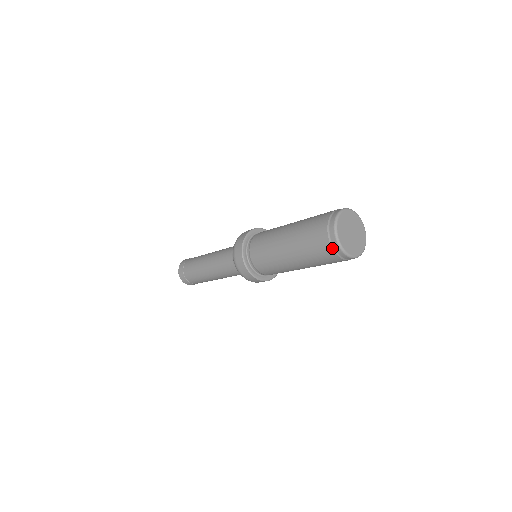
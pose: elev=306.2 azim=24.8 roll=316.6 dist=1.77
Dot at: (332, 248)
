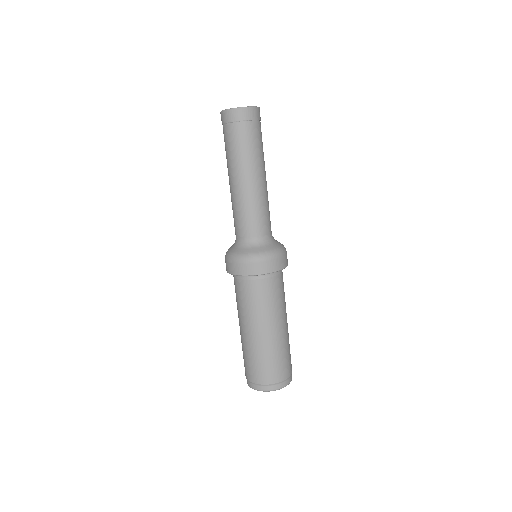
Dot at: (246, 378)
